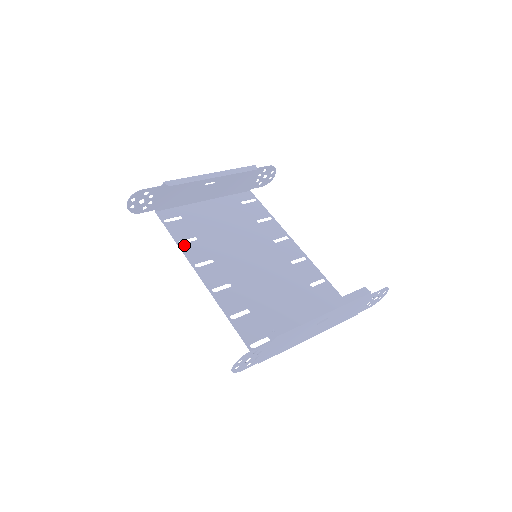
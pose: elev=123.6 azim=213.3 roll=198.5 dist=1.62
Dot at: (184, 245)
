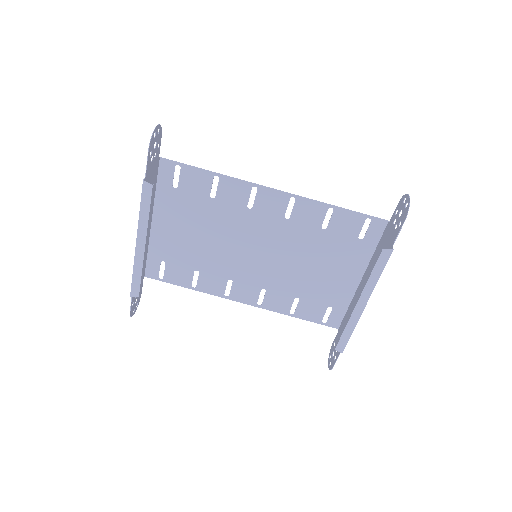
Dot at: (198, 287)
